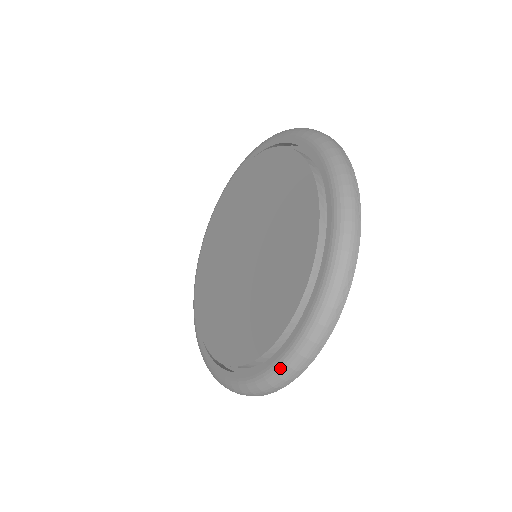
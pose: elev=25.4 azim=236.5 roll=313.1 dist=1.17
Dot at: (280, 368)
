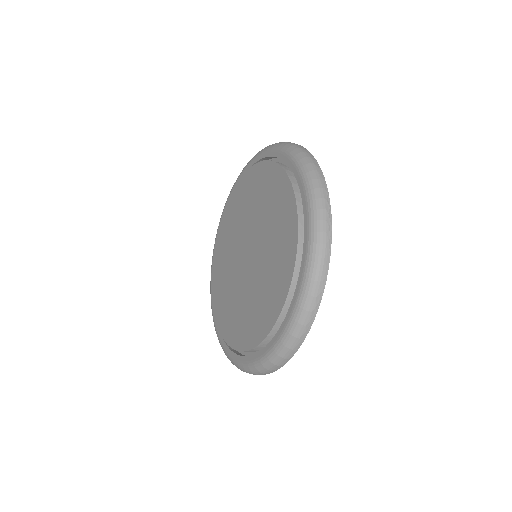
Dot at: (265, 362)
